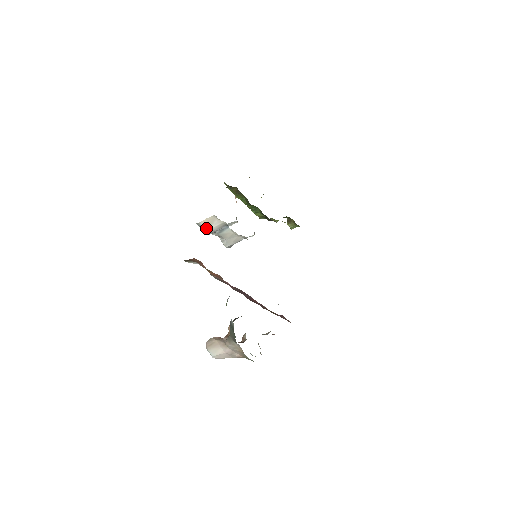
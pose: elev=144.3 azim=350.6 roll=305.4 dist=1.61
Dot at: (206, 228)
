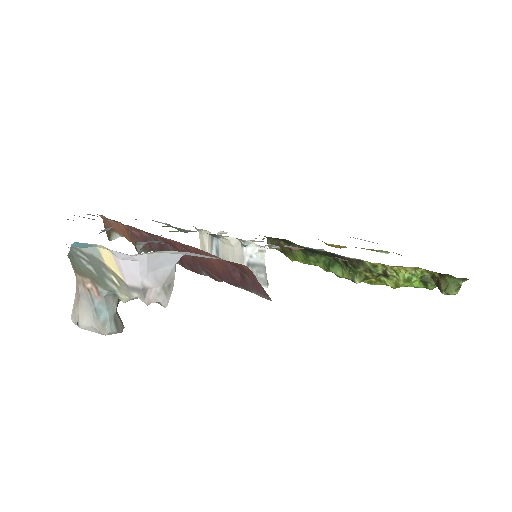
Dot at: occluded
